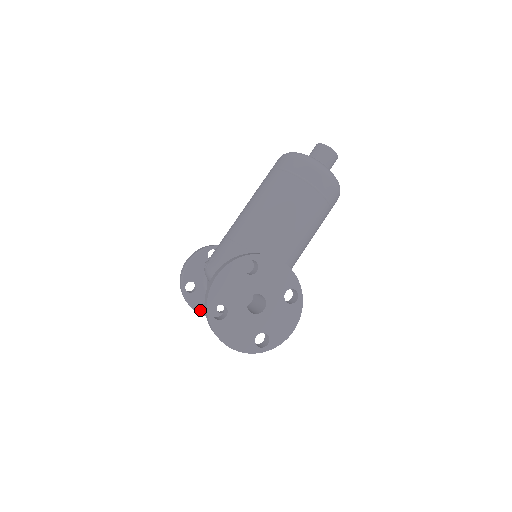
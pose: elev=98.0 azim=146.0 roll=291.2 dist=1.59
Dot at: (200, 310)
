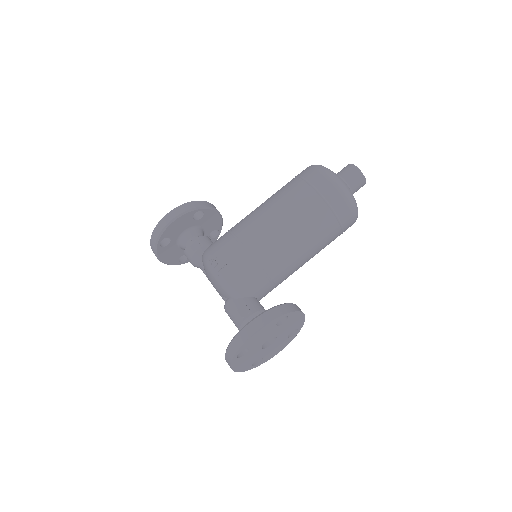
Dot at: (164, 260)
